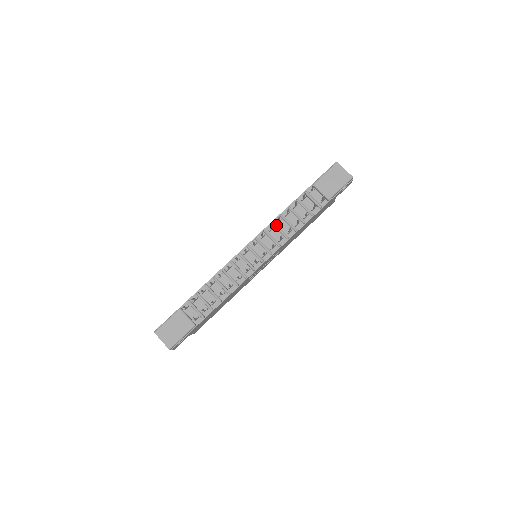
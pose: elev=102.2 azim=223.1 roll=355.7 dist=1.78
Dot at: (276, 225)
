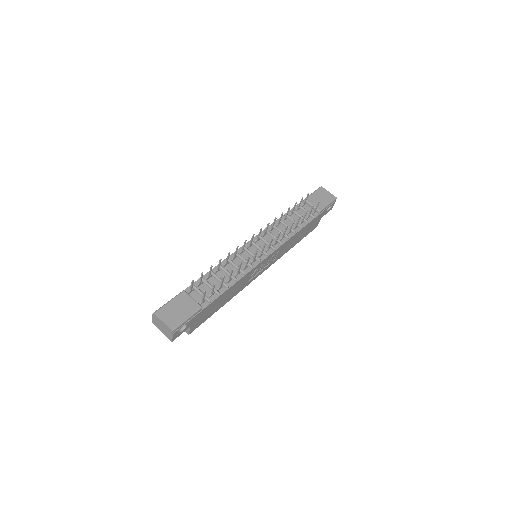
Dot at: (276, 226)
